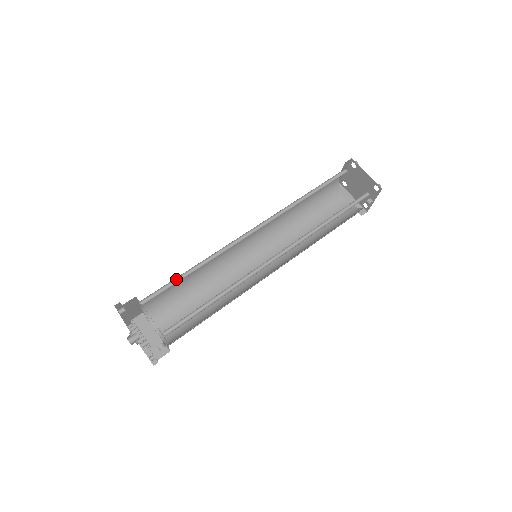
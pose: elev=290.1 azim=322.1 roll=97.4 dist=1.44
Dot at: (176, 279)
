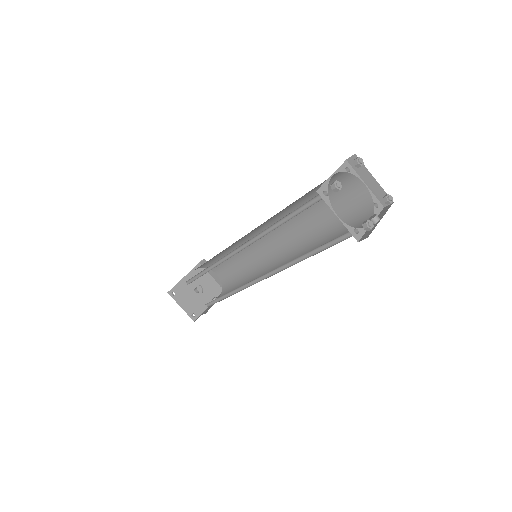
Dot at: (199, 273)
